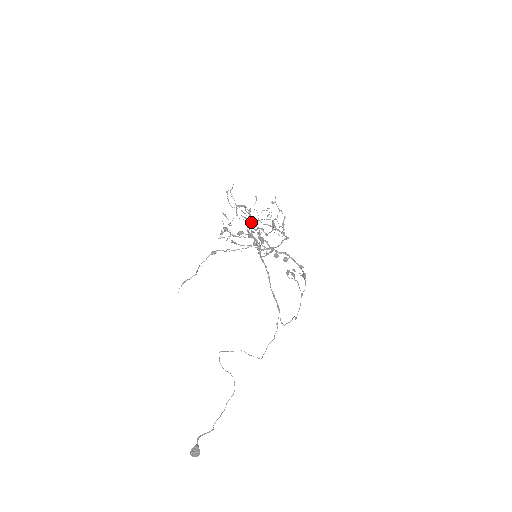
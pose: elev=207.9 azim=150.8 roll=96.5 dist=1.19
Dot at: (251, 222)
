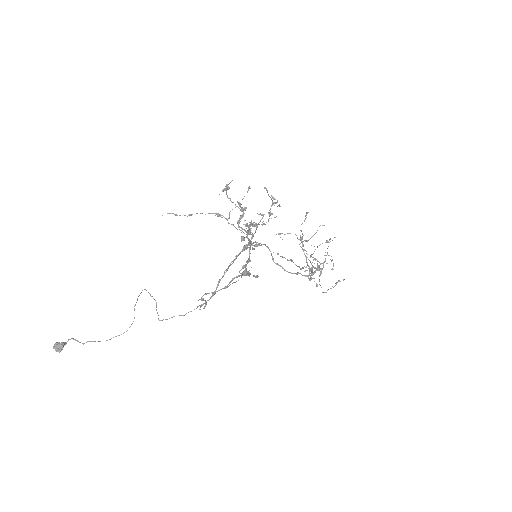
Dot at: (306, 256)
